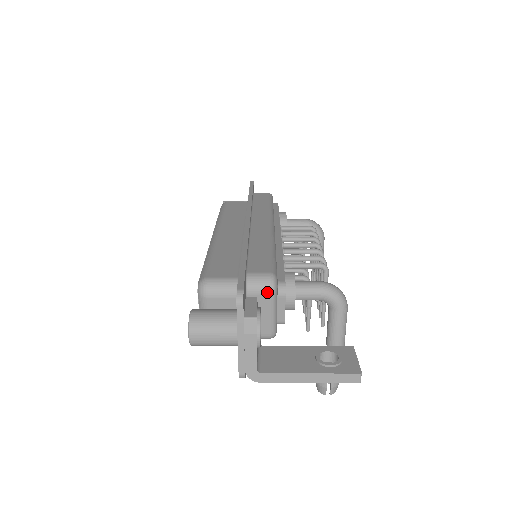
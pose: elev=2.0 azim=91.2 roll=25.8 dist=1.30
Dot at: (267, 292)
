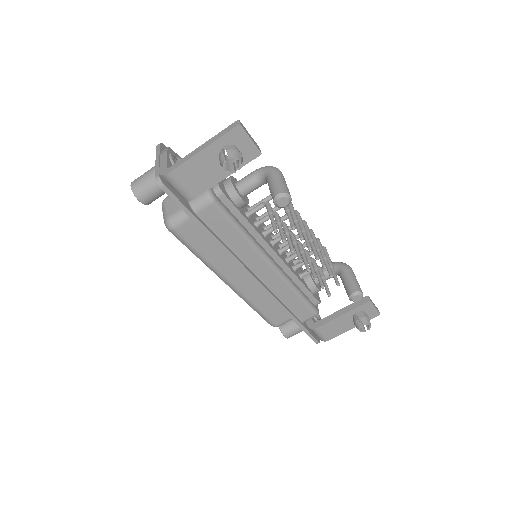
Dot at: occluded
